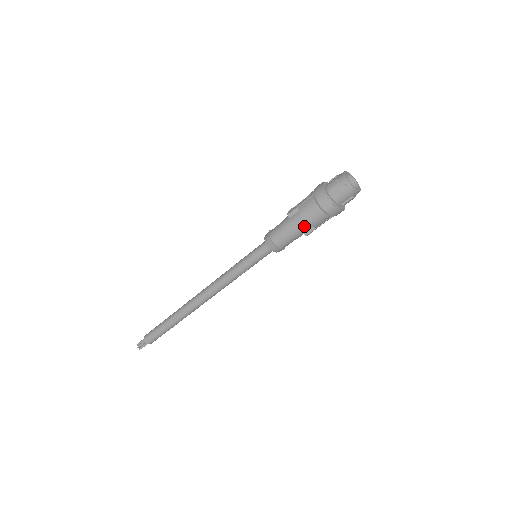
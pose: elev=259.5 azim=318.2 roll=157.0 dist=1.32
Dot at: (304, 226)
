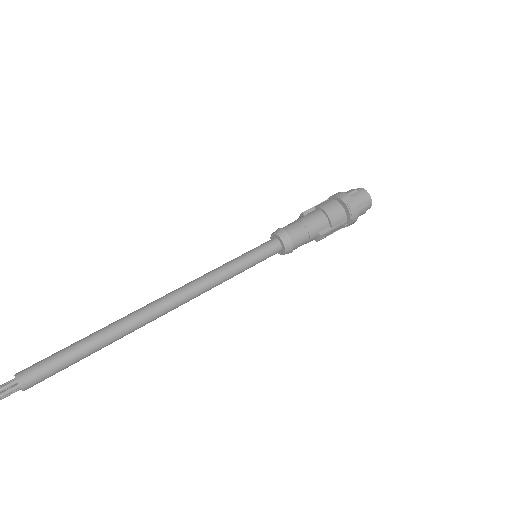
Dot at: (322, 221)
